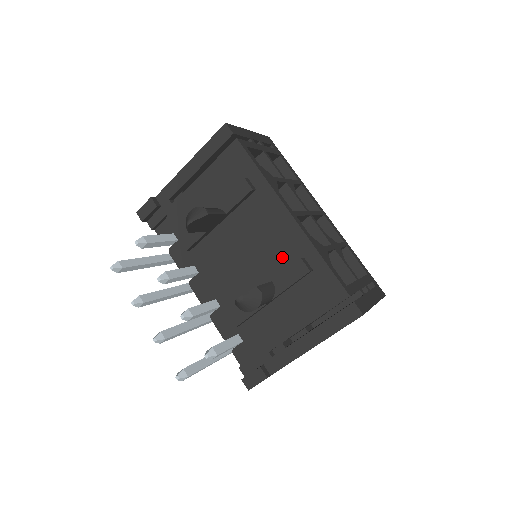
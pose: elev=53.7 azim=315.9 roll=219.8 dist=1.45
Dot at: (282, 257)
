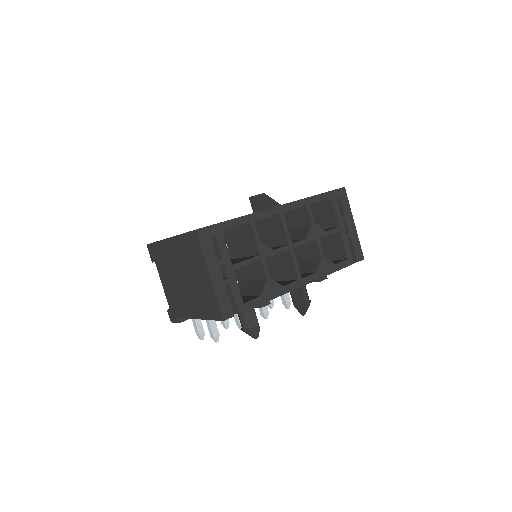
Dot at: occluded
